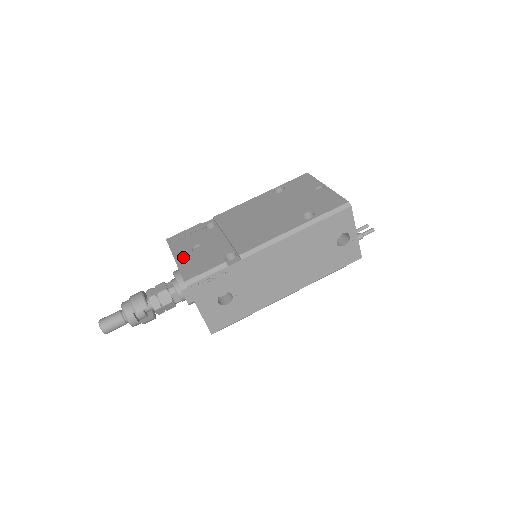
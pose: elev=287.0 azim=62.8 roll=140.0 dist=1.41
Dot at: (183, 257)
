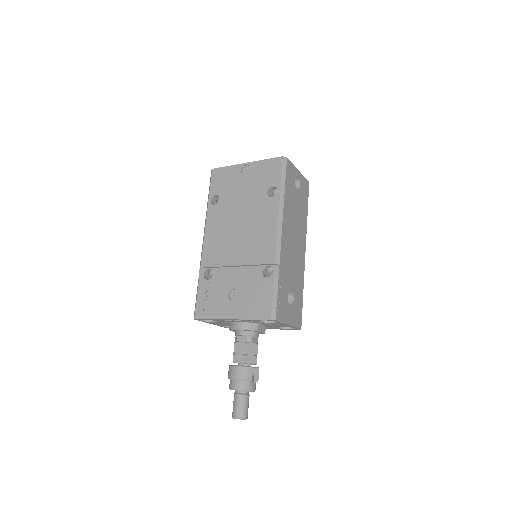
Dot at: (235, 311)
